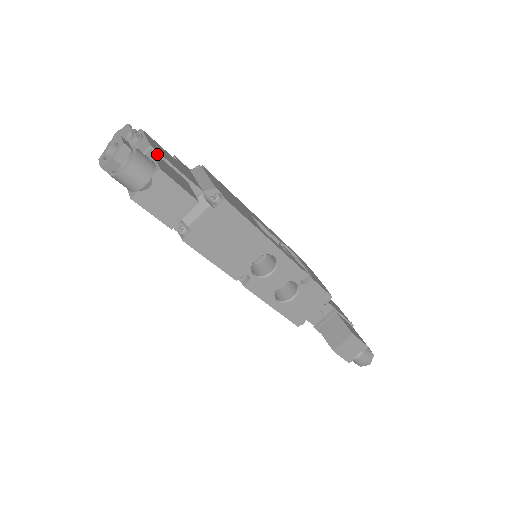
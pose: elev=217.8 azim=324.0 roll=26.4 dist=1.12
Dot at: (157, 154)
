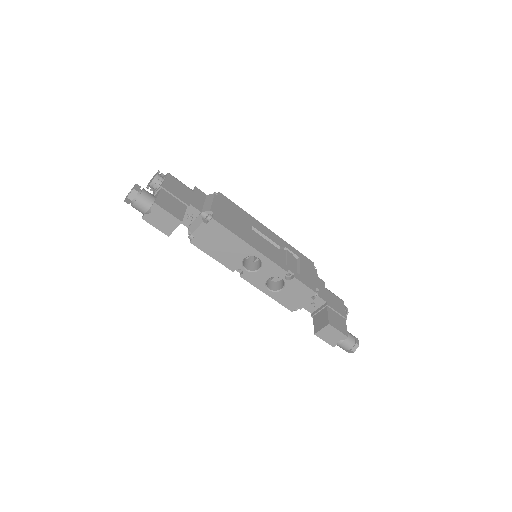
Dot at: (166, 191)
